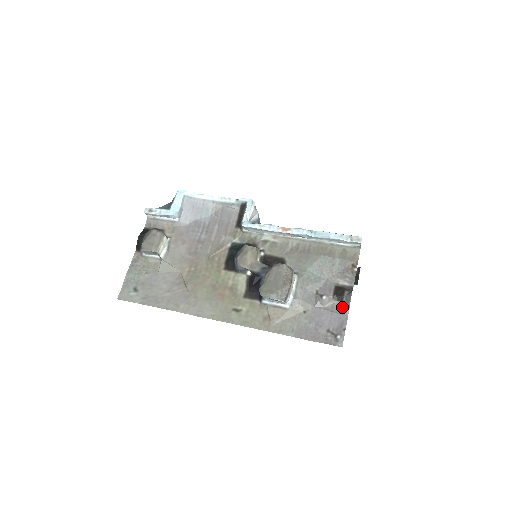
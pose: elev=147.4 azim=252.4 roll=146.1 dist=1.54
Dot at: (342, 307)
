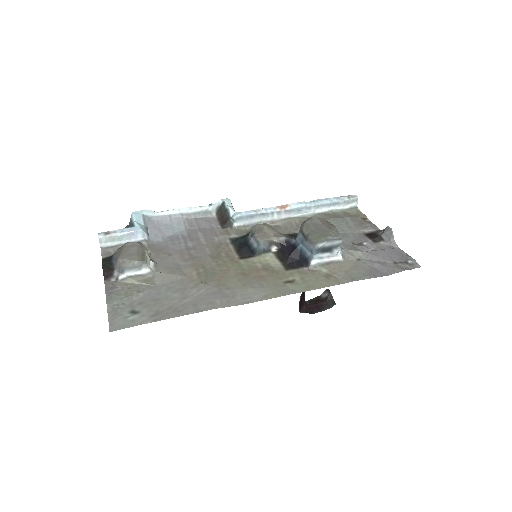
Dot at: (387, 244)
